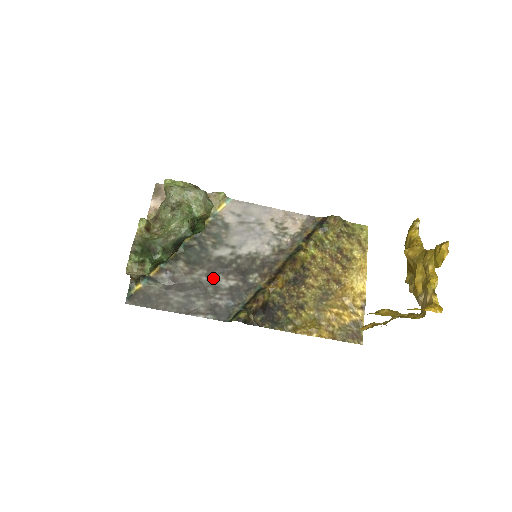
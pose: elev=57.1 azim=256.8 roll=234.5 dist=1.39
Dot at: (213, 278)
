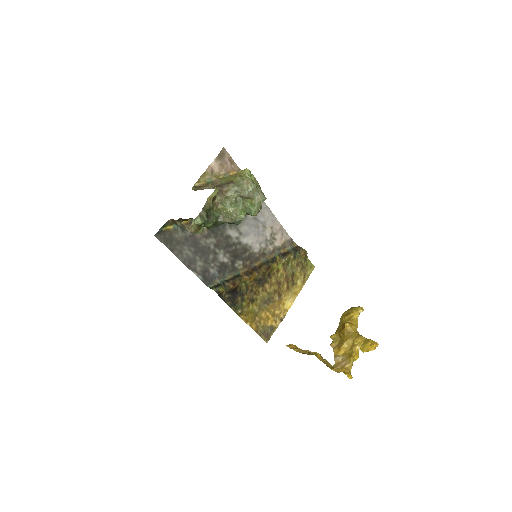
Dot at: (217, 249)
